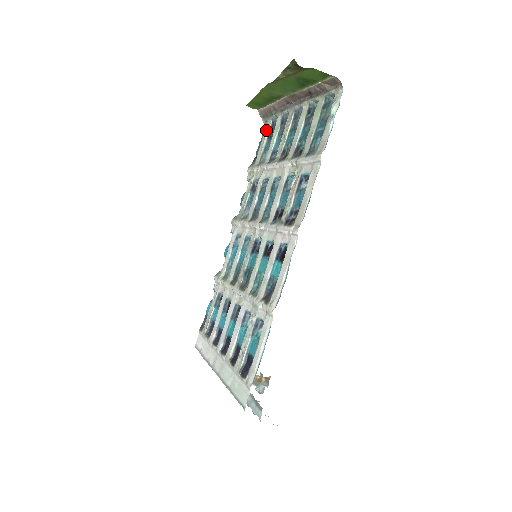
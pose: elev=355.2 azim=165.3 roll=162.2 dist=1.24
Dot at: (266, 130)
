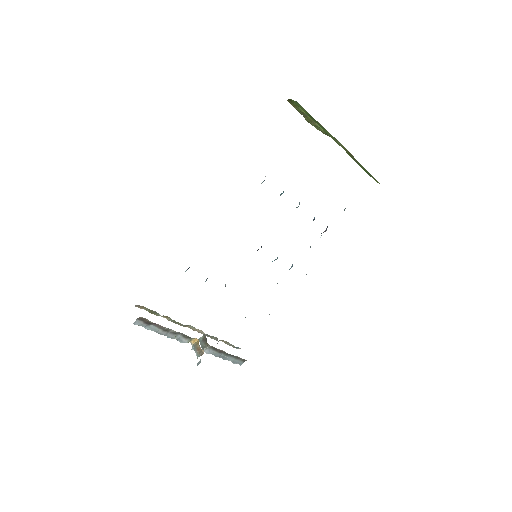
Dot at: occluded
